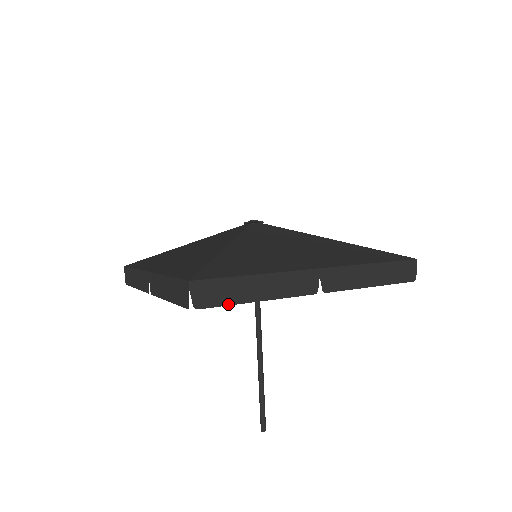
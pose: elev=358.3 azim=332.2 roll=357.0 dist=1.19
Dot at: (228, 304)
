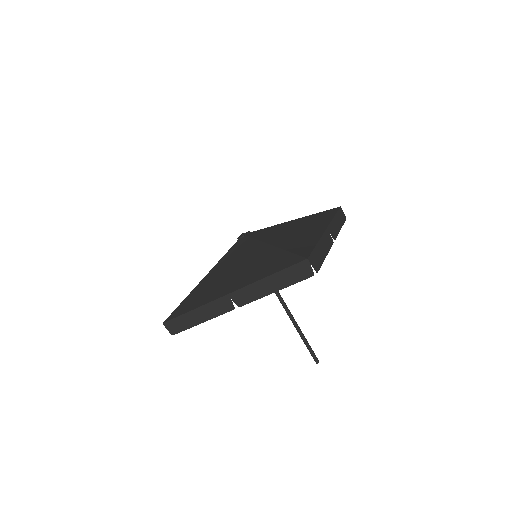
Dot at: (321, 264)
